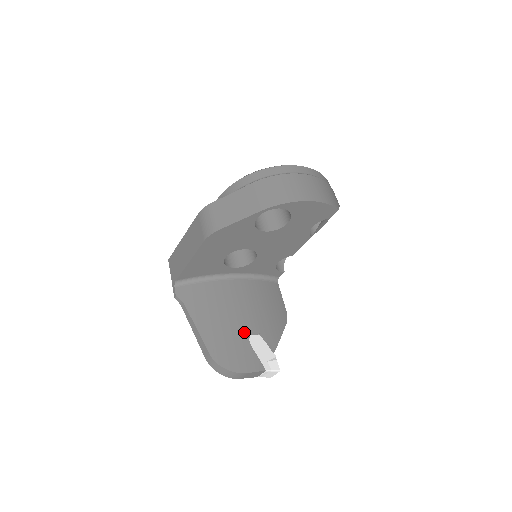
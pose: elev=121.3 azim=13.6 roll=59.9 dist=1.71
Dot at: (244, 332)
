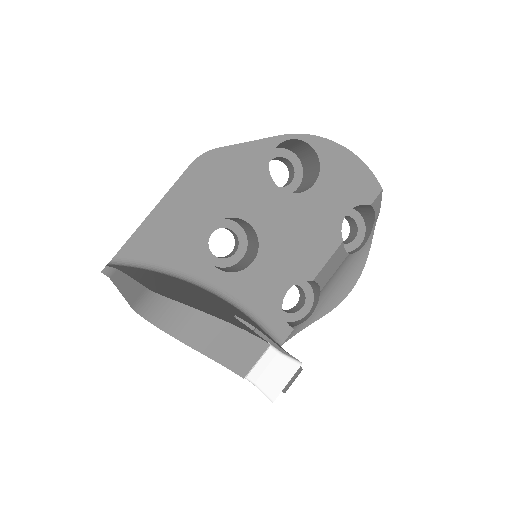
Dot at: (224, 309)
